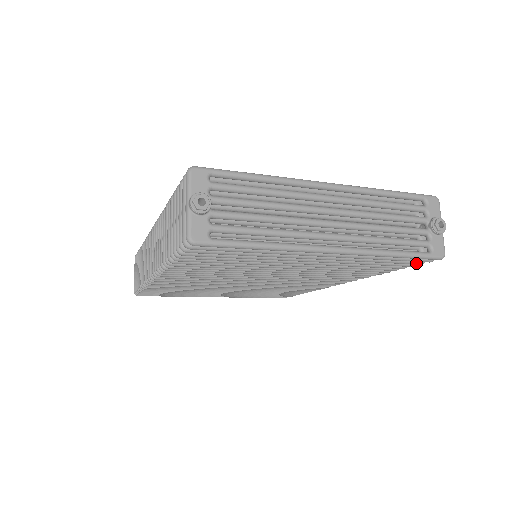
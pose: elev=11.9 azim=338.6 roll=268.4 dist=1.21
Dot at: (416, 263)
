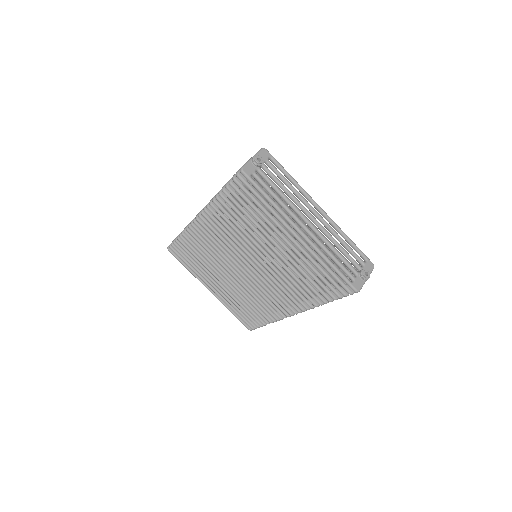
Dot at: (341, 291)
